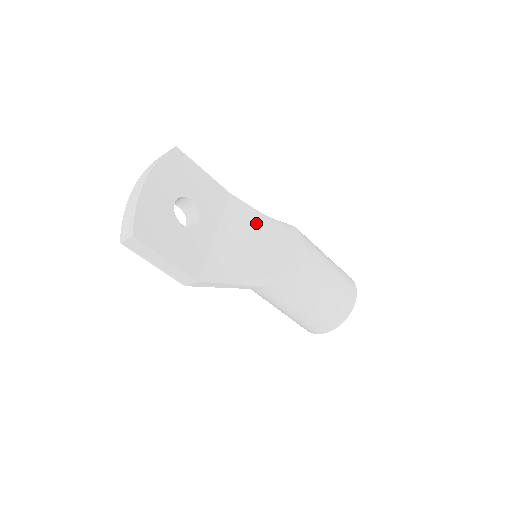
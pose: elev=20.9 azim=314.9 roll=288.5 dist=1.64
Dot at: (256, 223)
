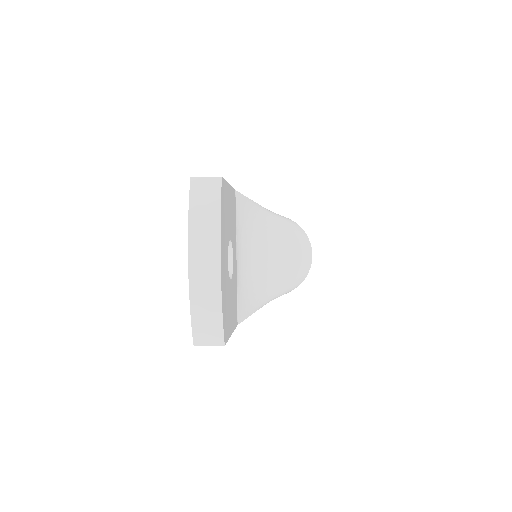
Dot at: (266, 228)
